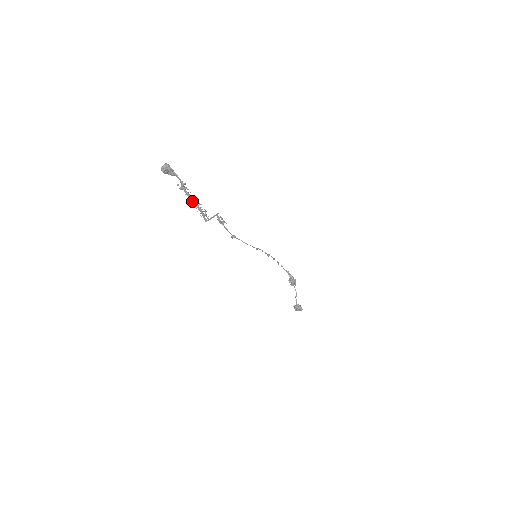
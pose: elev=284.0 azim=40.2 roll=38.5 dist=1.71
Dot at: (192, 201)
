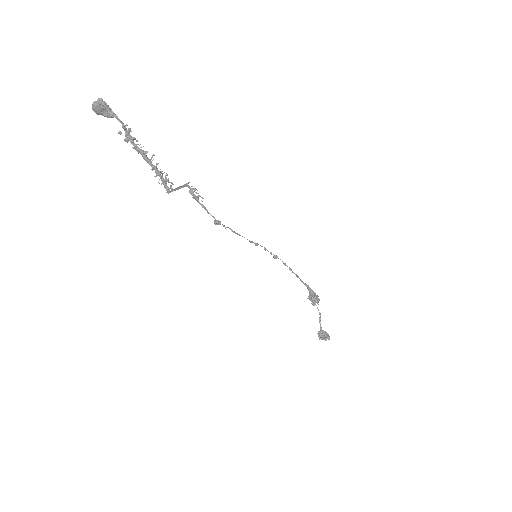
Dot at: (144, 159)
